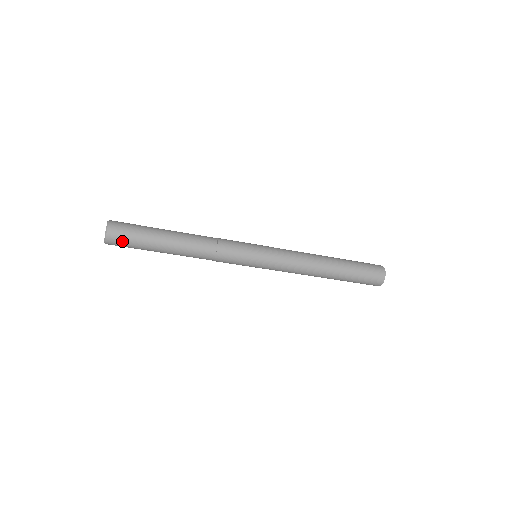
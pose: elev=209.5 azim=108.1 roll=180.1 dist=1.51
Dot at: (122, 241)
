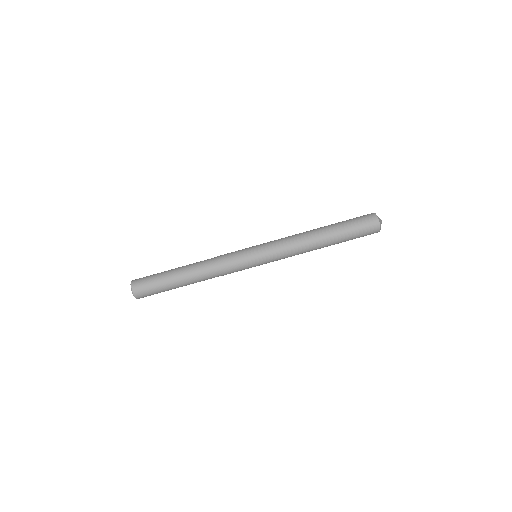
Dot at: (144, 285)
